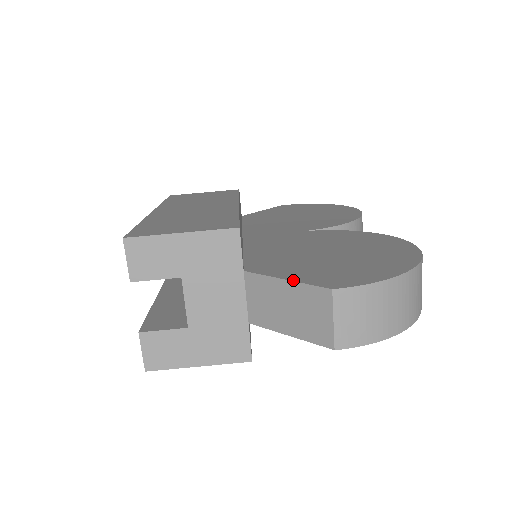
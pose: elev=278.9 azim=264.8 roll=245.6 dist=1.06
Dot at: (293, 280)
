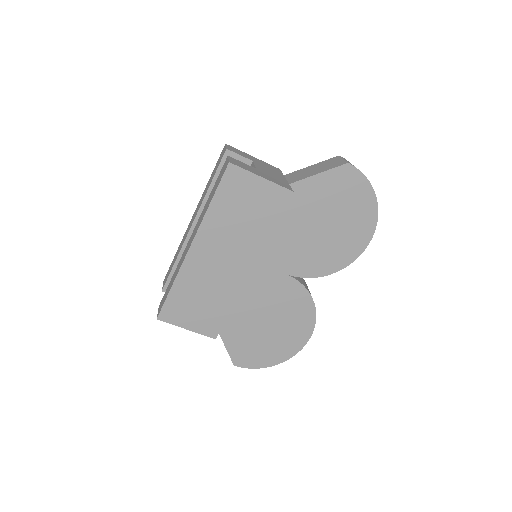
Dot at: (227, 350)
